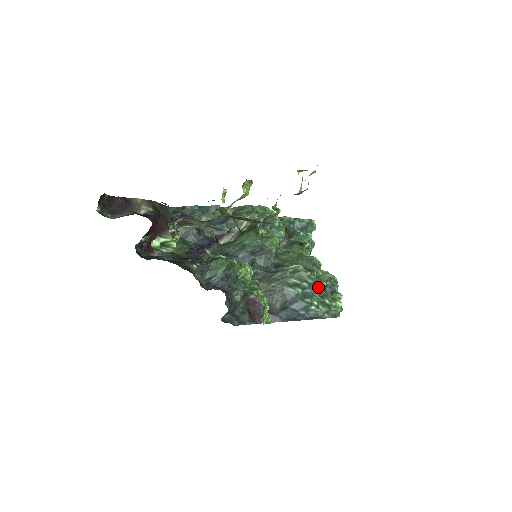
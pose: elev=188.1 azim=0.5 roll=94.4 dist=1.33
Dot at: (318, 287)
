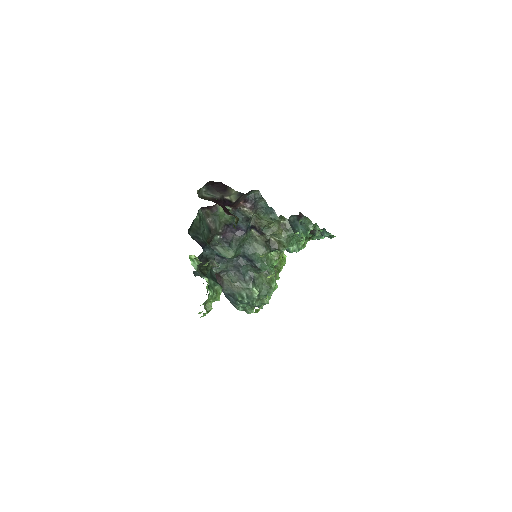
Dot at: occluded
